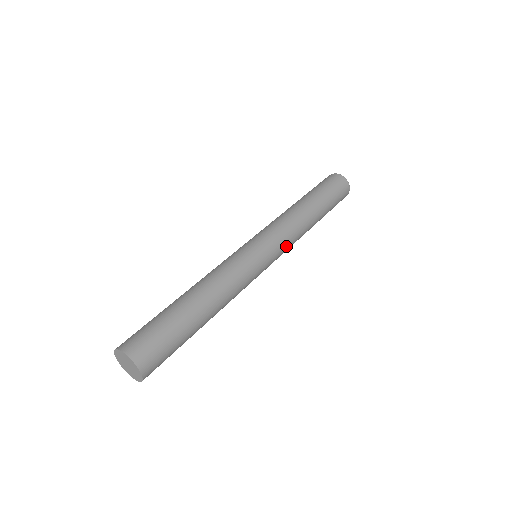
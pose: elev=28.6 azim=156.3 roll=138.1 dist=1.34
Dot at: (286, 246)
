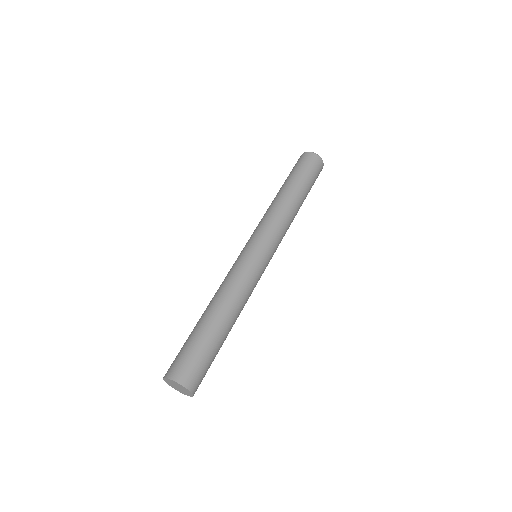
Dot at: occluded
